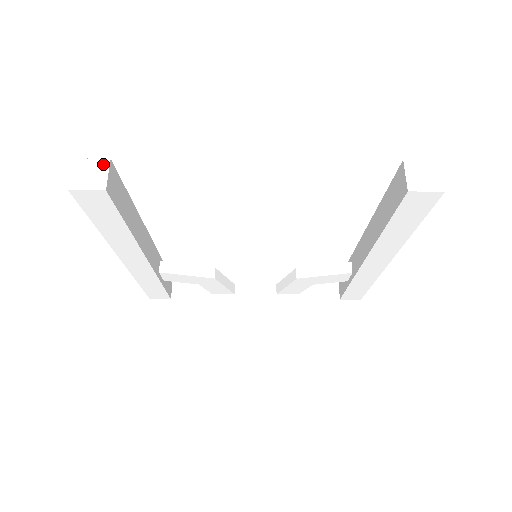
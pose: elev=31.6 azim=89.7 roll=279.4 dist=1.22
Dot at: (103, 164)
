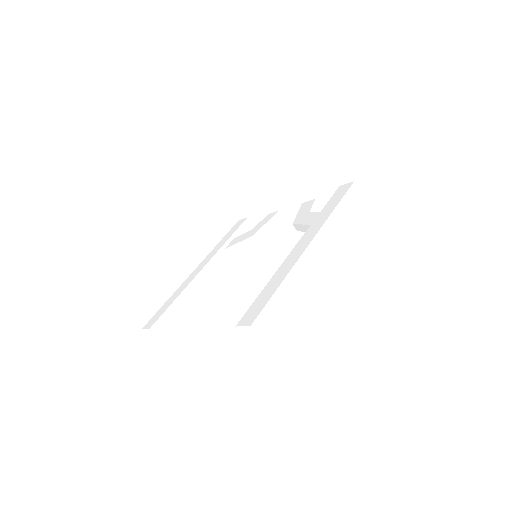
Dot at: (150, 331)
